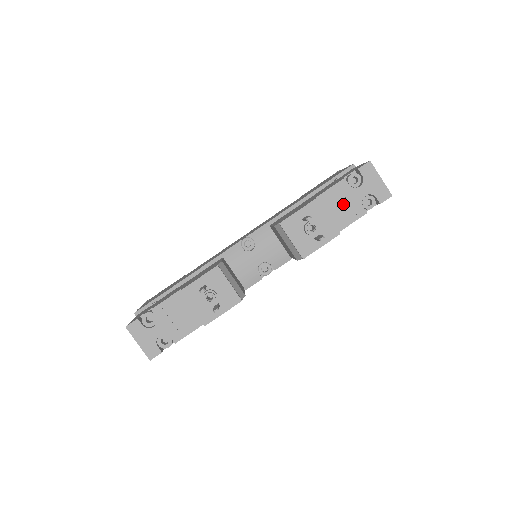
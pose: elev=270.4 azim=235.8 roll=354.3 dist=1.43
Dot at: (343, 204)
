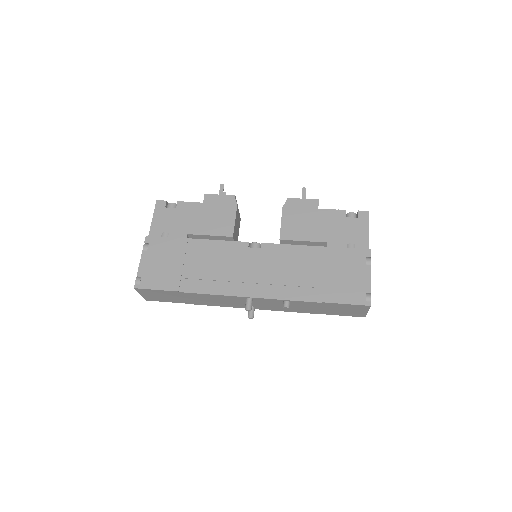
Dot at: occluded
